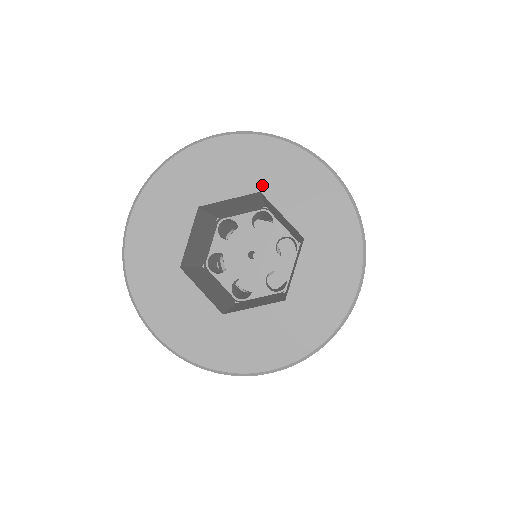
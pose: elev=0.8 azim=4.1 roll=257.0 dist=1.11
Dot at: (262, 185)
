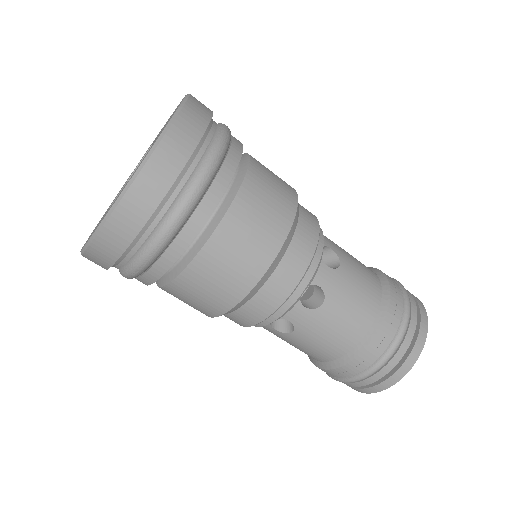
Dot at: (126, 182)
